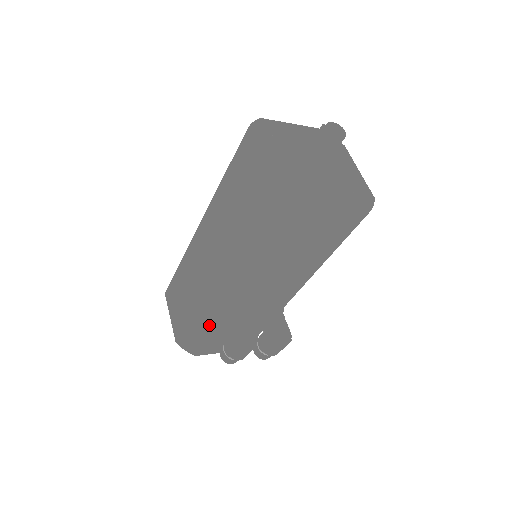
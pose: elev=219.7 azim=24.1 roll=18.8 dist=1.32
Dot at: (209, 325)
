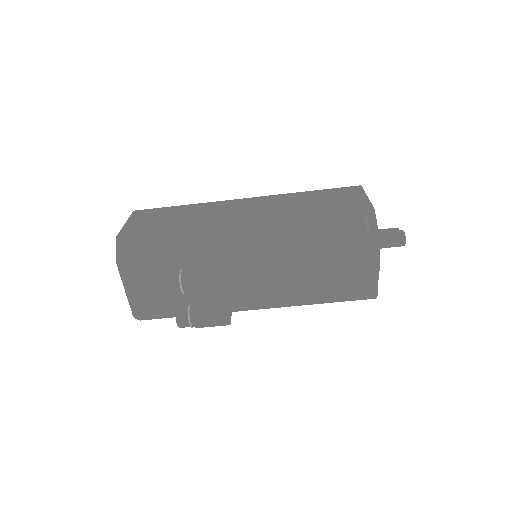
Dot at: (183, 248)
